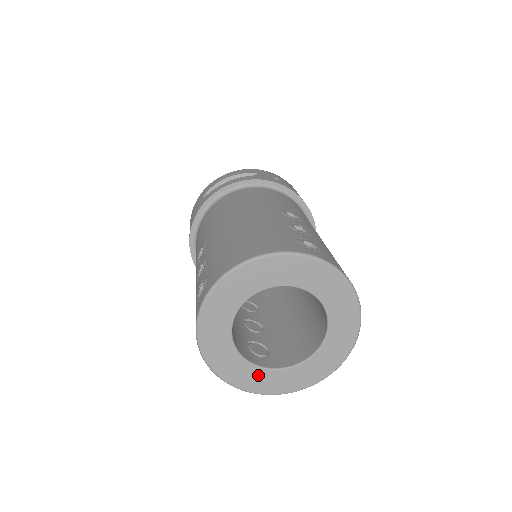
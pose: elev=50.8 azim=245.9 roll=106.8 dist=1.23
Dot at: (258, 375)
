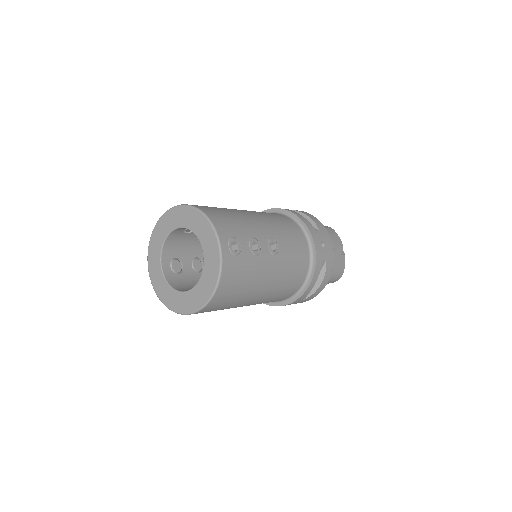
Dot at: (157, 268)
